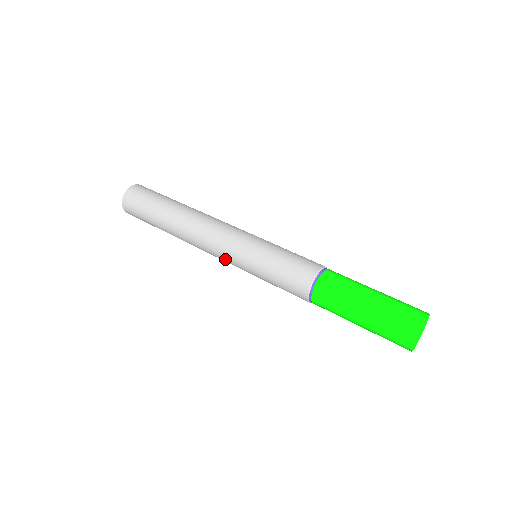
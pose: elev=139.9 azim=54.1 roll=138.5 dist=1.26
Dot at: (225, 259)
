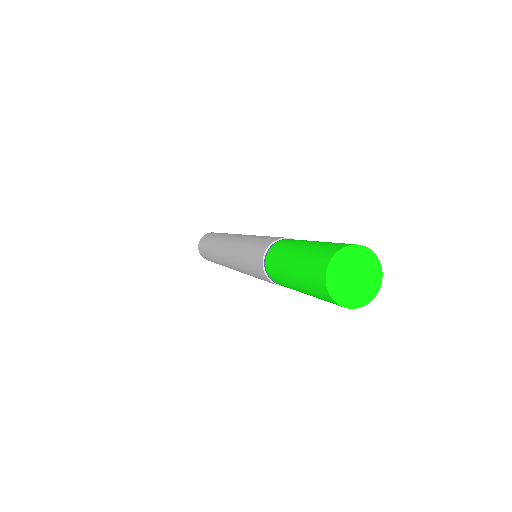
Dot at: occluded
